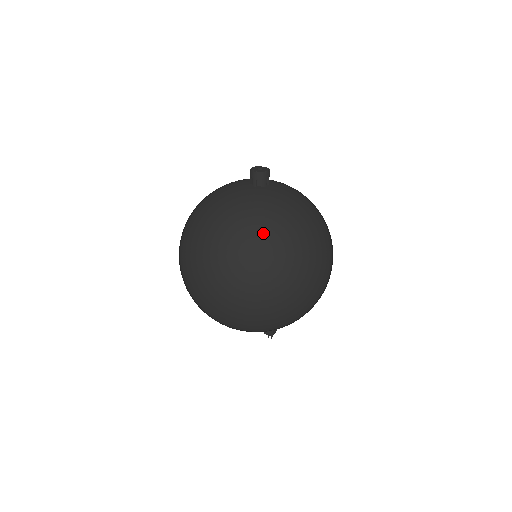
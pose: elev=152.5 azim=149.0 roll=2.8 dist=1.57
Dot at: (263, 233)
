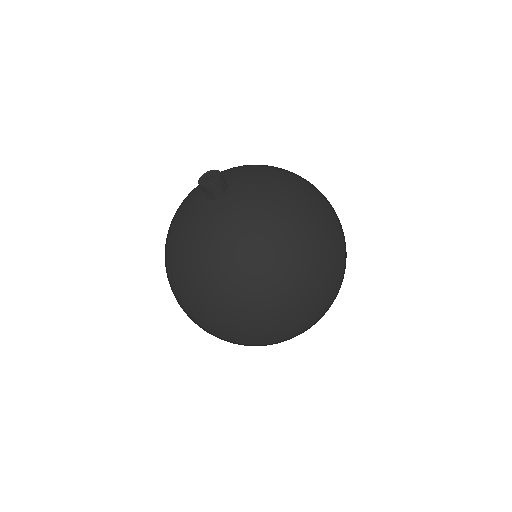
Dot at: (243, 262)
